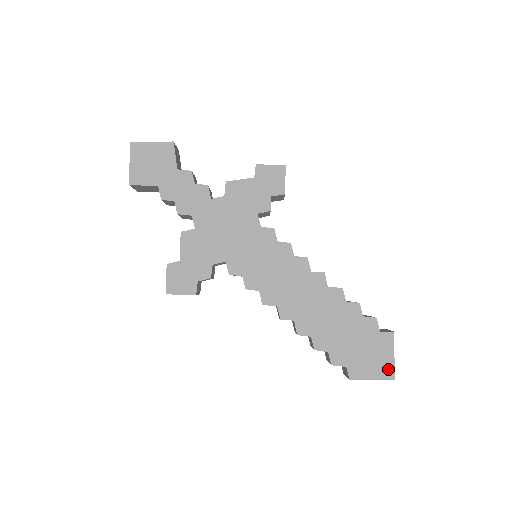
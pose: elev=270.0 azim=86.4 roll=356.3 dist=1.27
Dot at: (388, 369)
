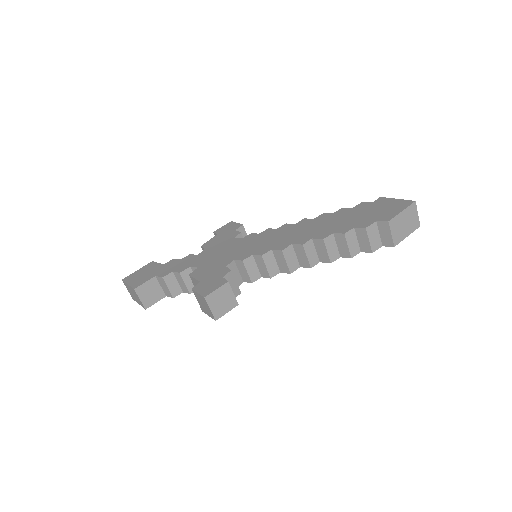
Dot at: (403, 203)
